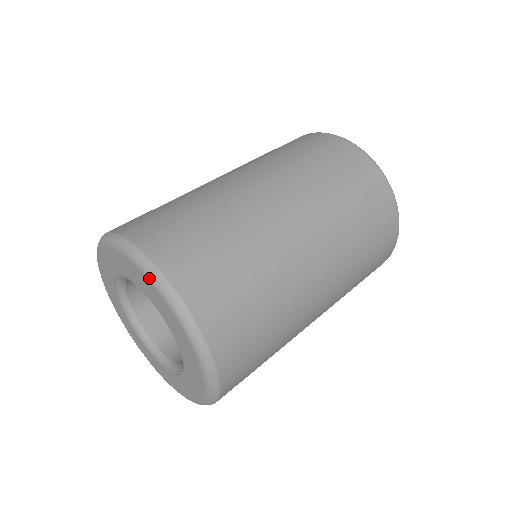
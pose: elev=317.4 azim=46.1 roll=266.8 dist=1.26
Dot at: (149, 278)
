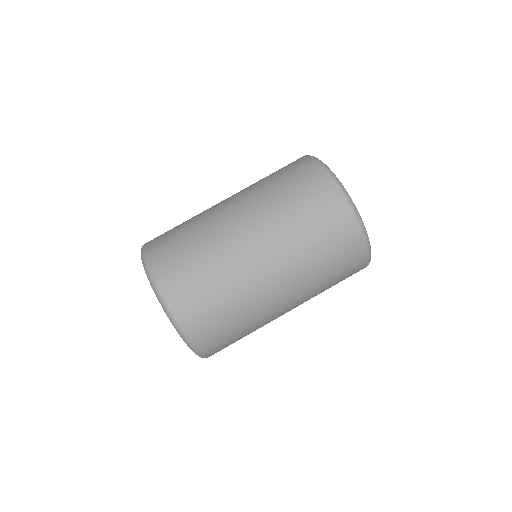
Dot at: (183, 340)
